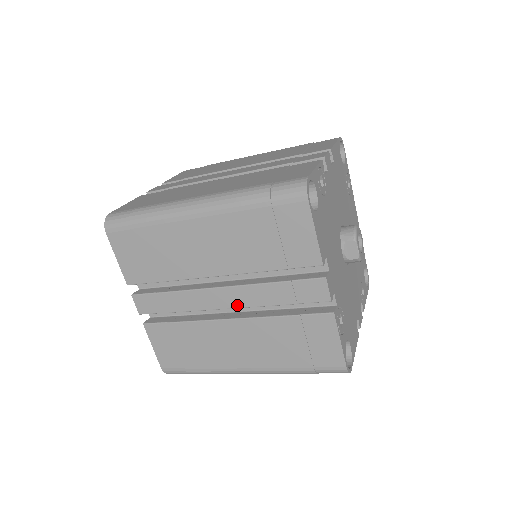
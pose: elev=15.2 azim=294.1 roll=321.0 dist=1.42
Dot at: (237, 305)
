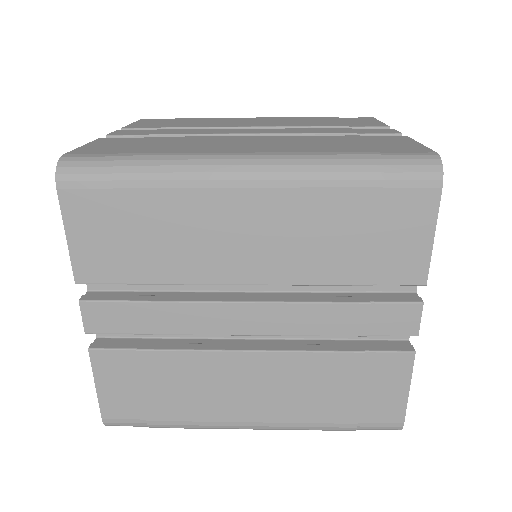
Dot at: (271, 331)
